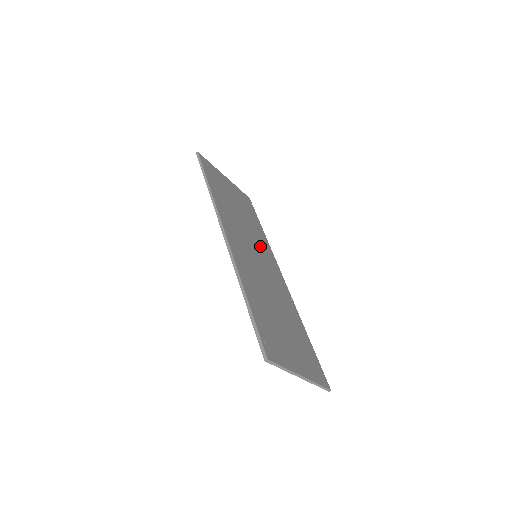
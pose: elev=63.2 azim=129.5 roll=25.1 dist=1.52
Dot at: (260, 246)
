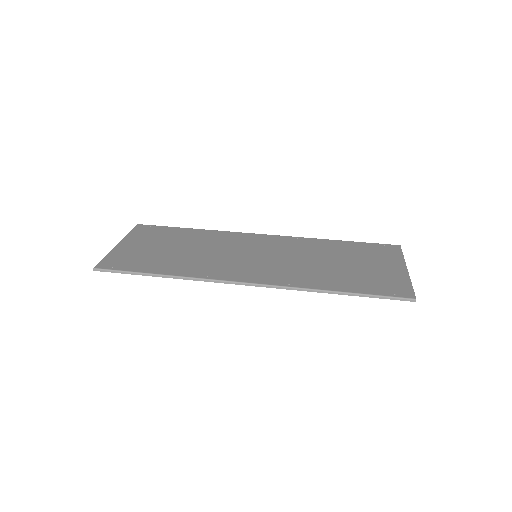
Dot at: (231, 244)
